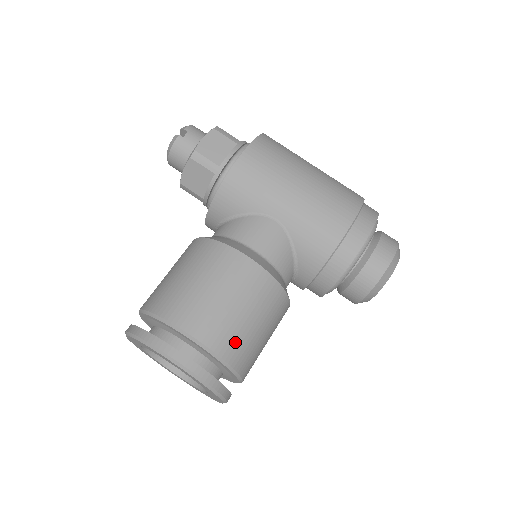
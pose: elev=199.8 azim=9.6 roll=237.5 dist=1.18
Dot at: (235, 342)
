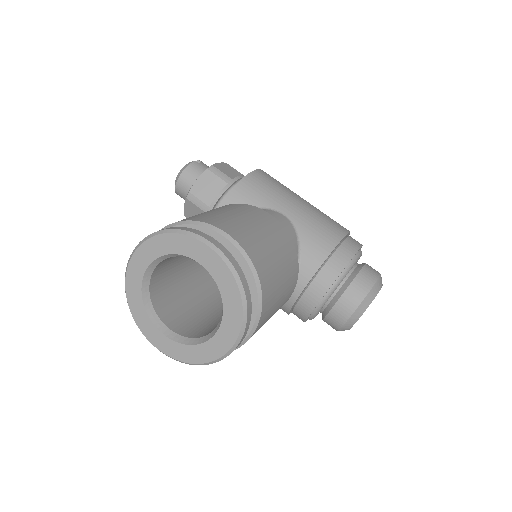
Dot at: (264, 262)
